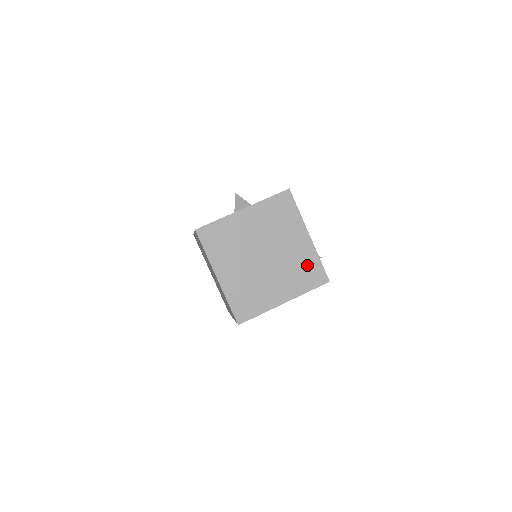
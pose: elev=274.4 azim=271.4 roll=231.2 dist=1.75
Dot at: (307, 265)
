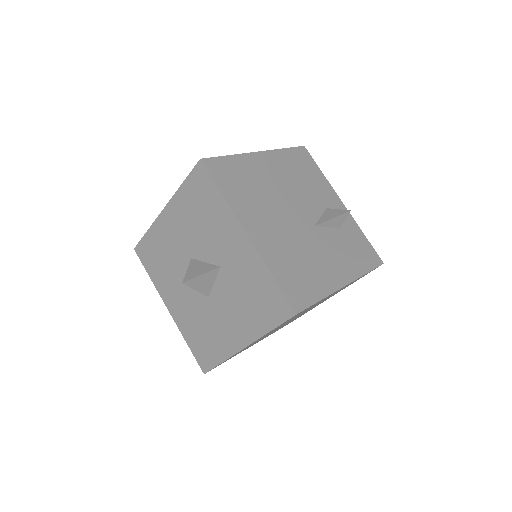
Dot at: occluded
